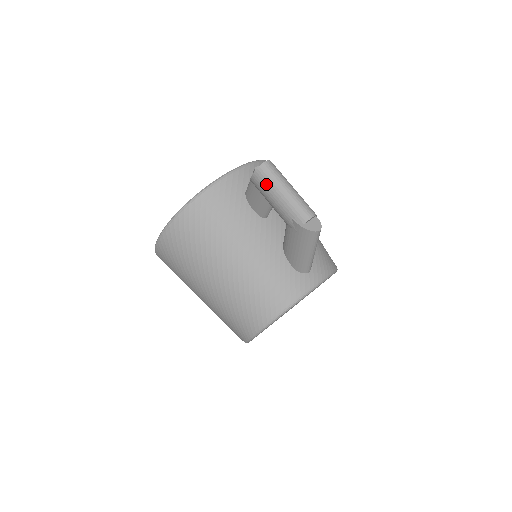
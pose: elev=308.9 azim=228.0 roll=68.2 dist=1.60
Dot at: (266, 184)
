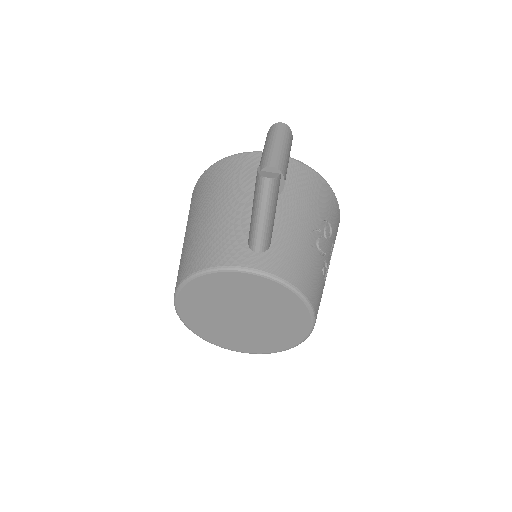
Dot at: (267, 138)
